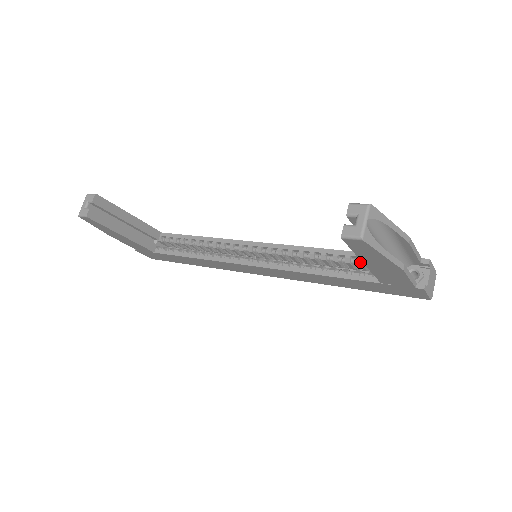
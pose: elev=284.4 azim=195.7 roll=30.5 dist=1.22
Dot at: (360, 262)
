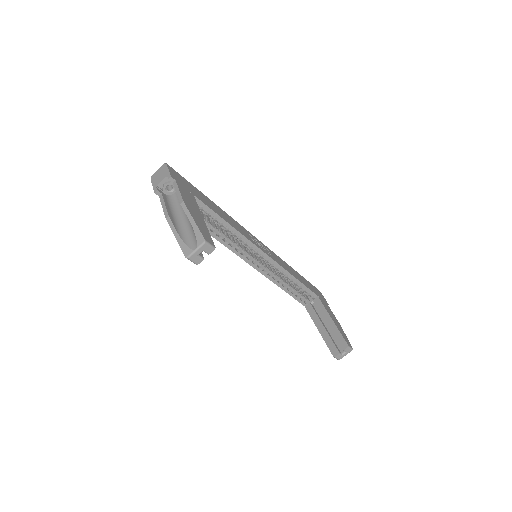
Dot at: (305, 292)
